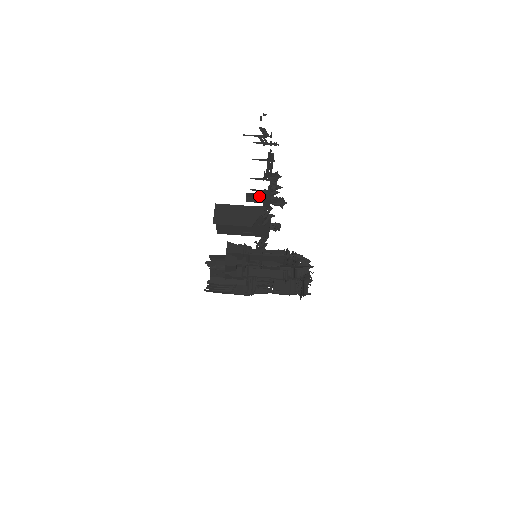
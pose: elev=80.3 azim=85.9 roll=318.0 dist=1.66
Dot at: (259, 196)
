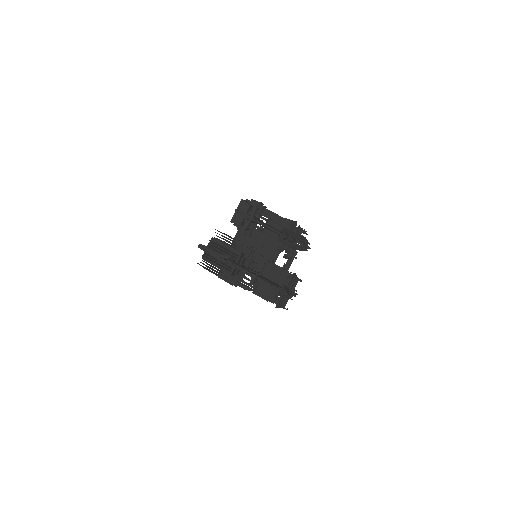
Dot at: occluded
